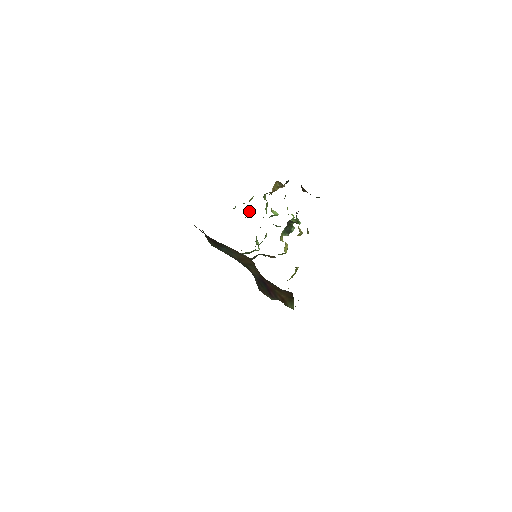
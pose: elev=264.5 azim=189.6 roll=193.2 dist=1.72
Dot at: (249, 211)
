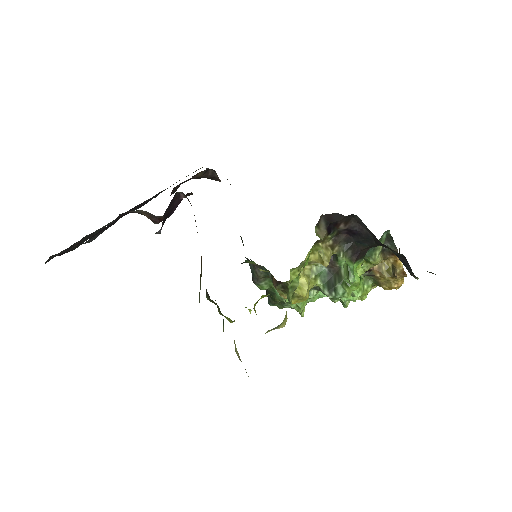
Dot at: occluded
